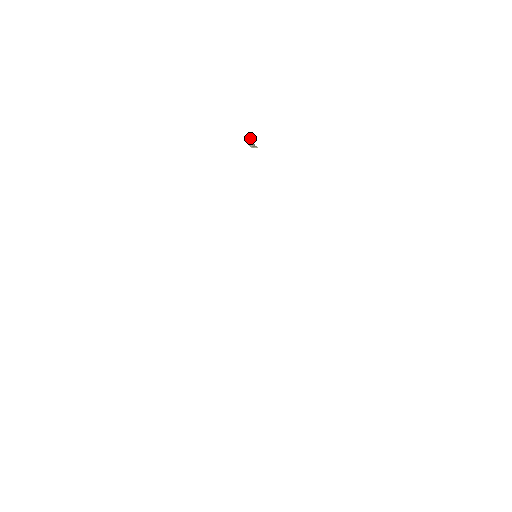
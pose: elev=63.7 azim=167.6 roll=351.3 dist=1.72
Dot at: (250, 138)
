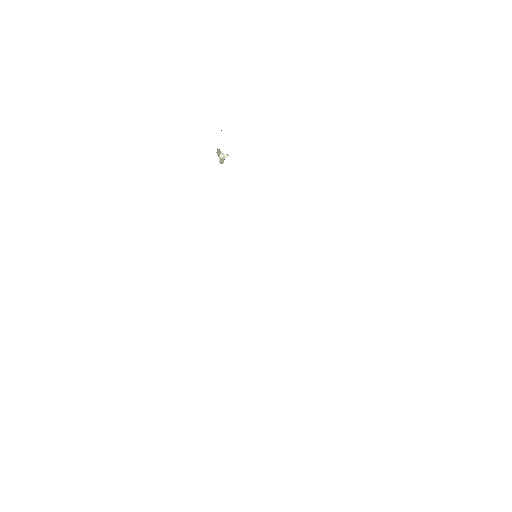
Dot at: (218, 149)
